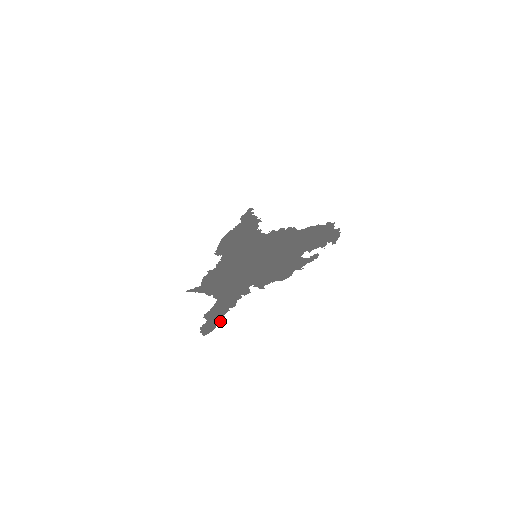
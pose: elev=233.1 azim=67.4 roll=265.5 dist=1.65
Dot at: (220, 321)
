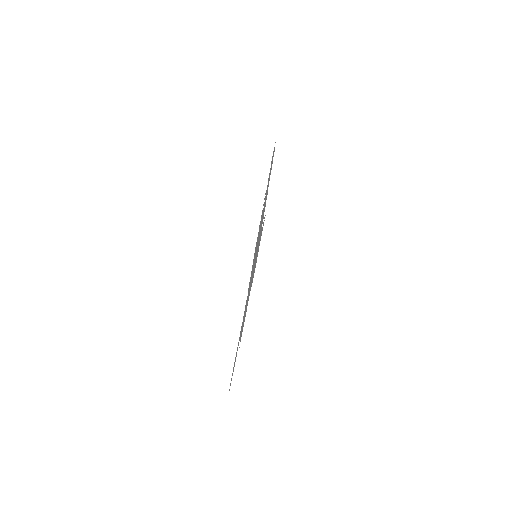
Dot at: (234, 362)
